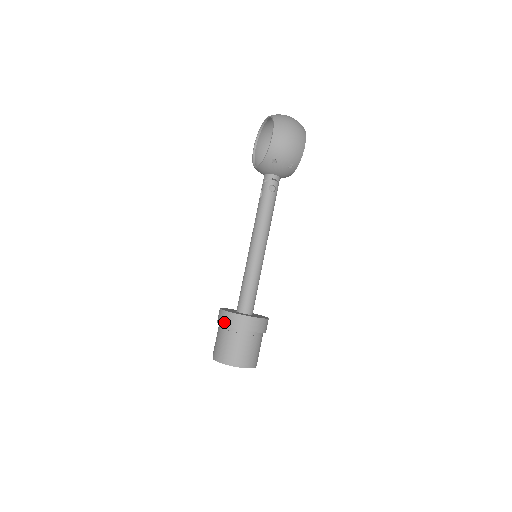
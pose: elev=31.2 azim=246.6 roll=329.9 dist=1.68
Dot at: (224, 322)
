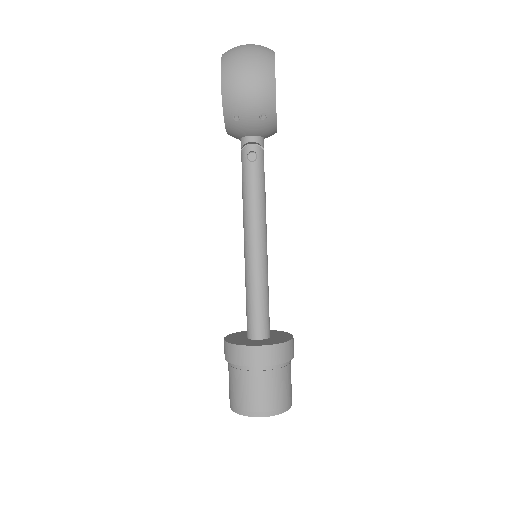
Dot at: (226, 357)
